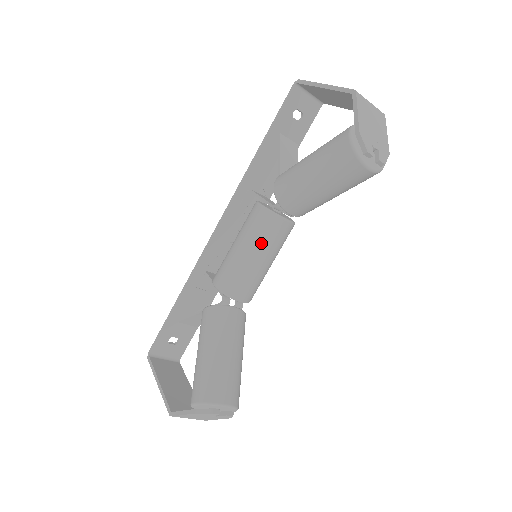
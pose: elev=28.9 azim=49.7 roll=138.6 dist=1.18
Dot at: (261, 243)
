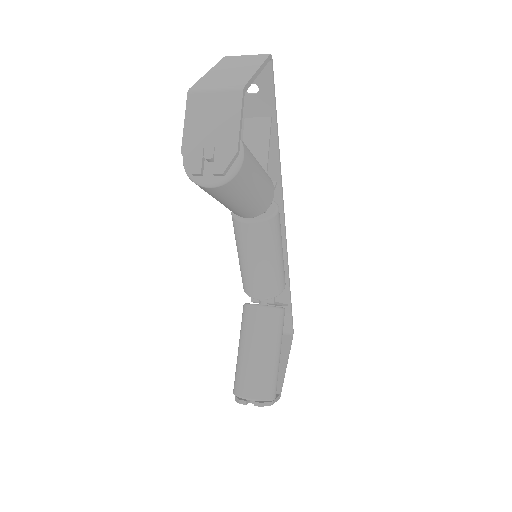
Dot at: (243, 248)
